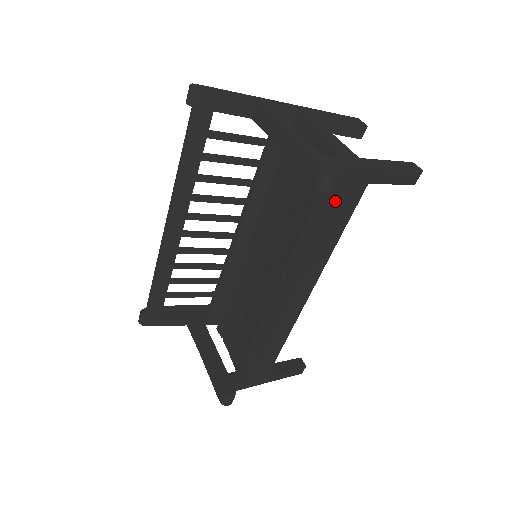
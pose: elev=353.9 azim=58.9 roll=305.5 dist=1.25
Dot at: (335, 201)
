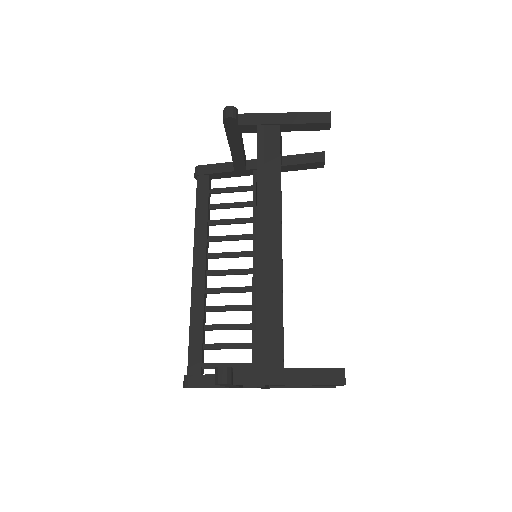
Dot at: (257, 140)
